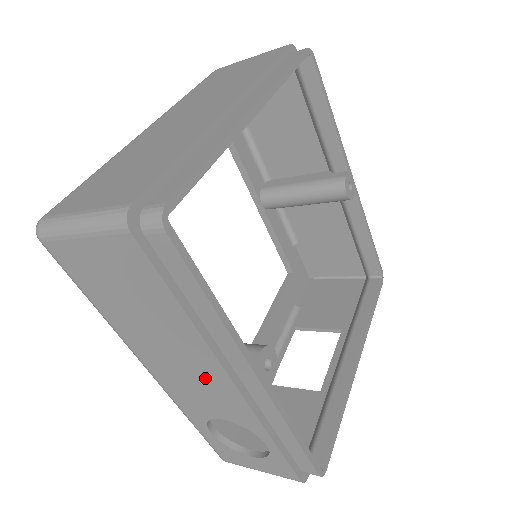
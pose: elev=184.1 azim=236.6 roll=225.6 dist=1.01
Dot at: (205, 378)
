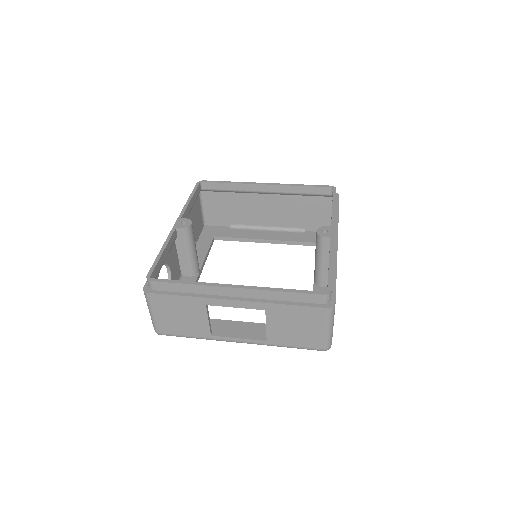
Dot at: occluded
